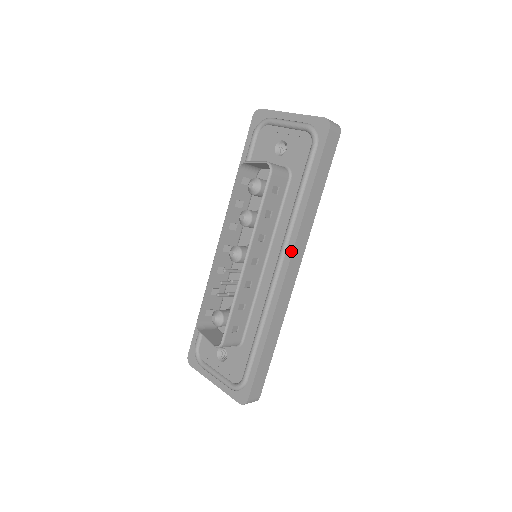
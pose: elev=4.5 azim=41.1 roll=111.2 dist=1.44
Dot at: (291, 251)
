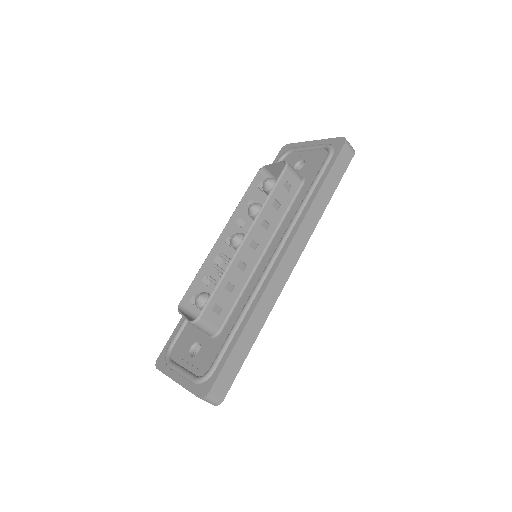
Dot at: (291, 238)
